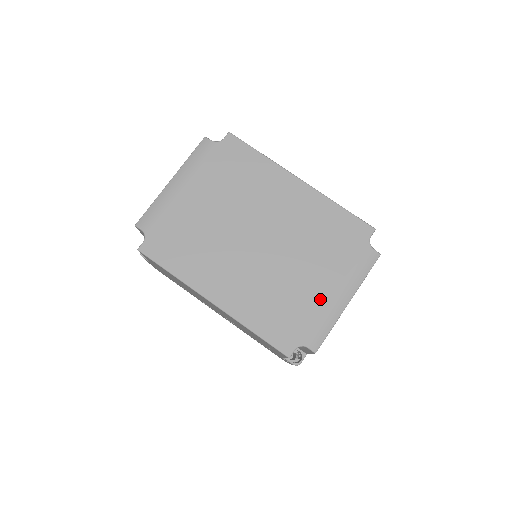
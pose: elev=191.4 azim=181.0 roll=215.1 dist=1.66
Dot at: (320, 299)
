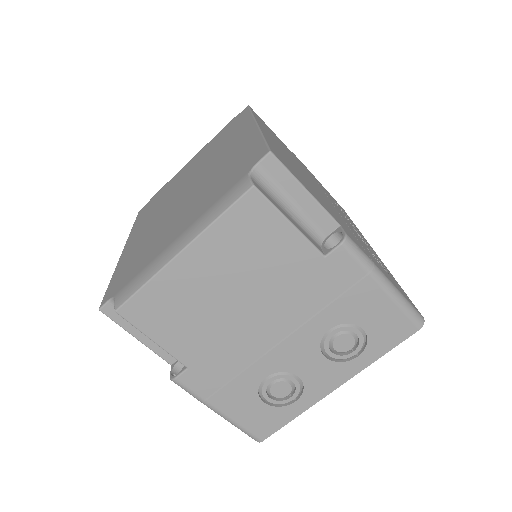
Dot at: (164, 245)
